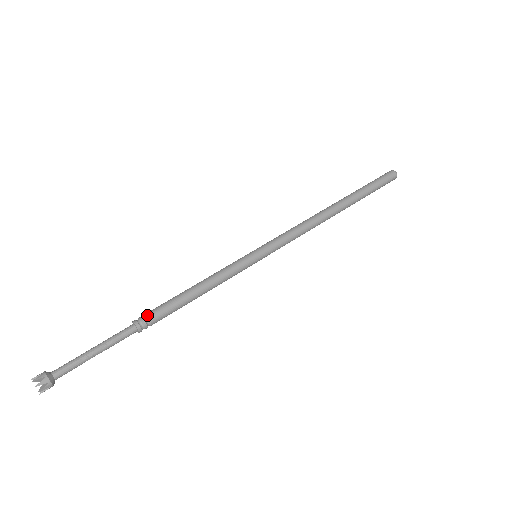
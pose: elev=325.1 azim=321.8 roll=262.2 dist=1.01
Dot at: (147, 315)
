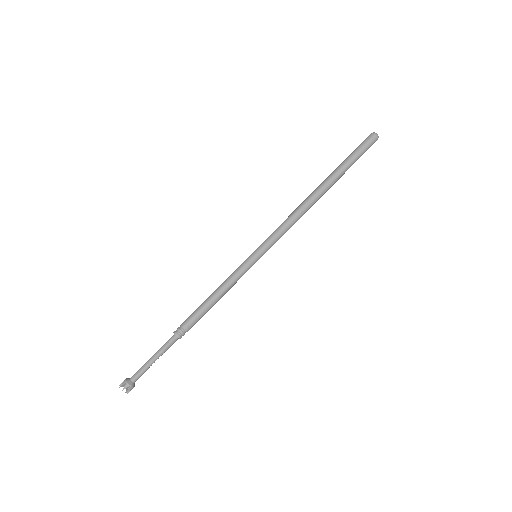
Dot at: (182, 326)
